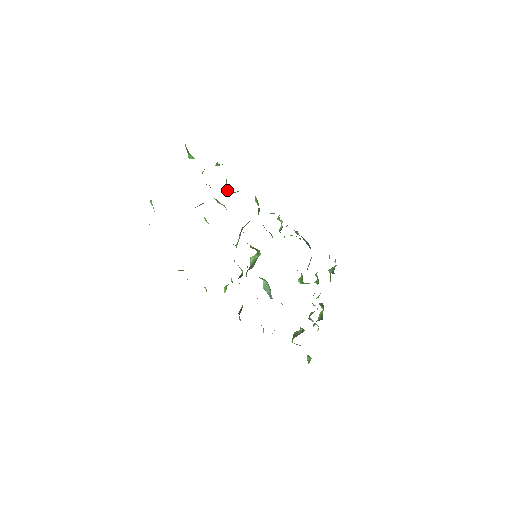
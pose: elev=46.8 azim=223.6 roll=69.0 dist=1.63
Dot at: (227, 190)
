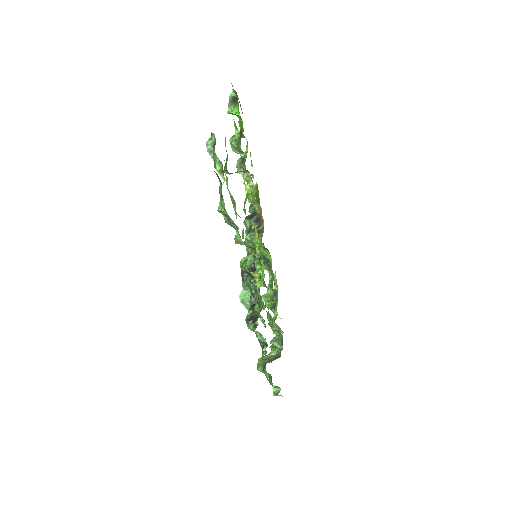
Dot at: occluded
